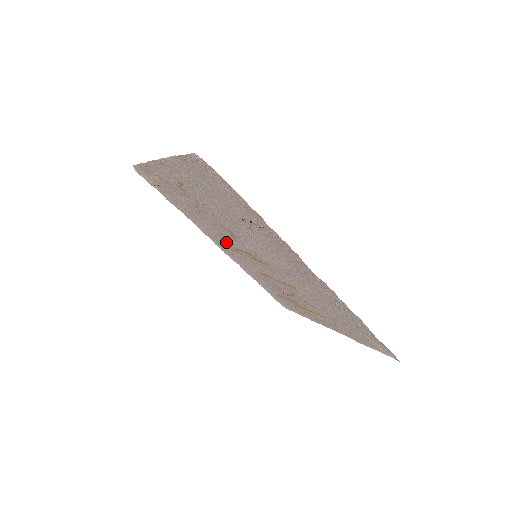
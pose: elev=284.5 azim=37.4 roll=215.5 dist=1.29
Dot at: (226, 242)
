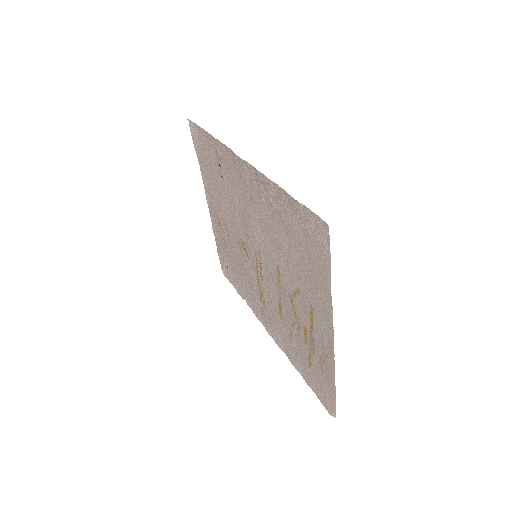
Dot at: (257, 291)
